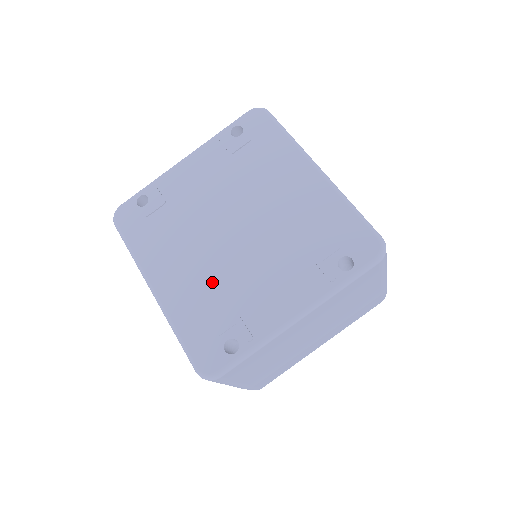
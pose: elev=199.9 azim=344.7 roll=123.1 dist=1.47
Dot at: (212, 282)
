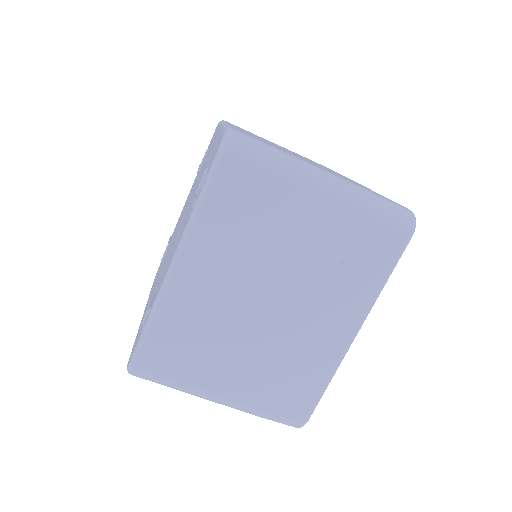
Dot at: (158, 280)
